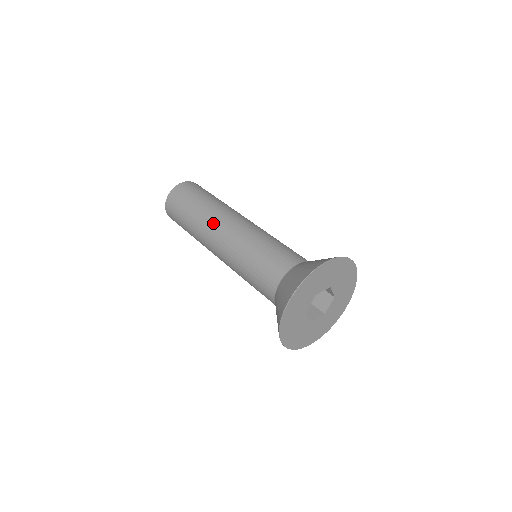
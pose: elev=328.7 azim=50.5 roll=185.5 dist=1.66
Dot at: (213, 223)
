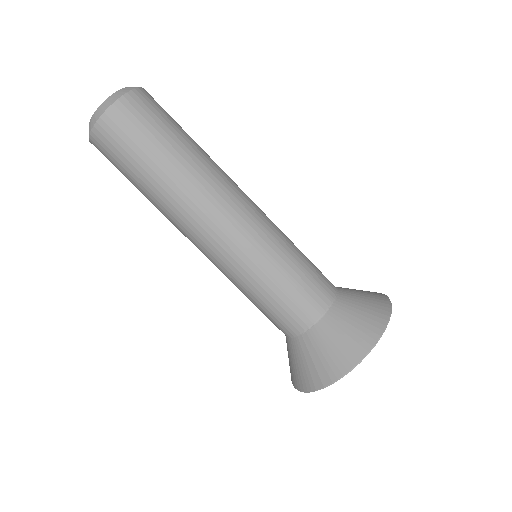
Dot at: (207, 205)
